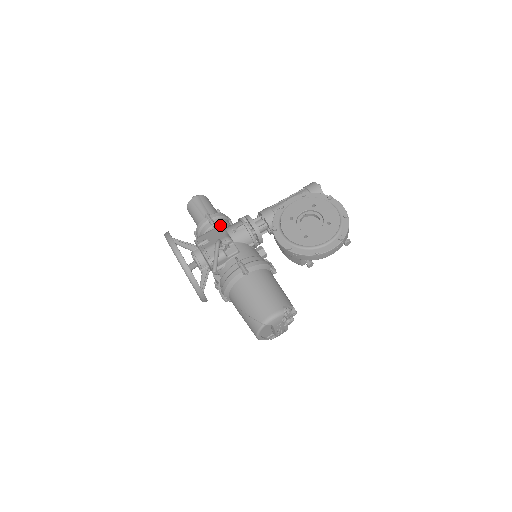
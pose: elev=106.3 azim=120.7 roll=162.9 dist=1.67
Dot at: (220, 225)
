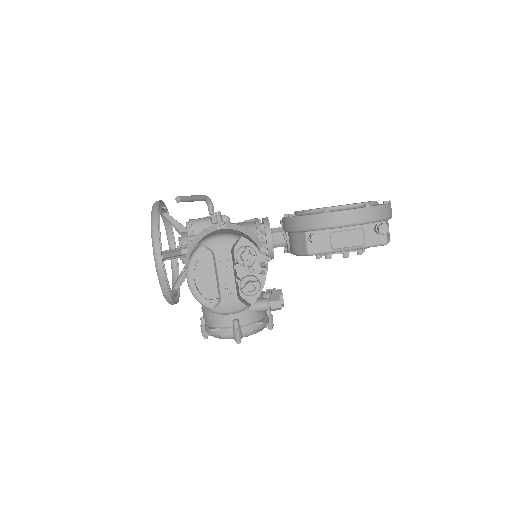
Dot at: occluded
